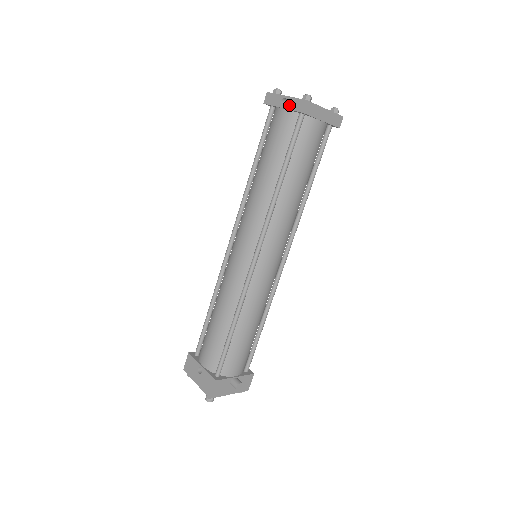
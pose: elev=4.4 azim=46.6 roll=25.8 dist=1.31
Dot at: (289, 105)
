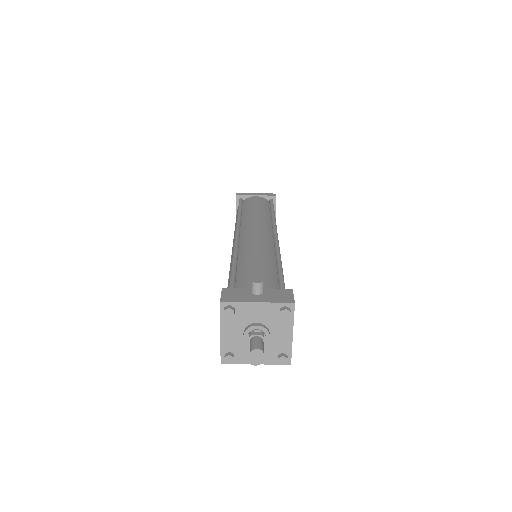
Dot at: (236, 208)
